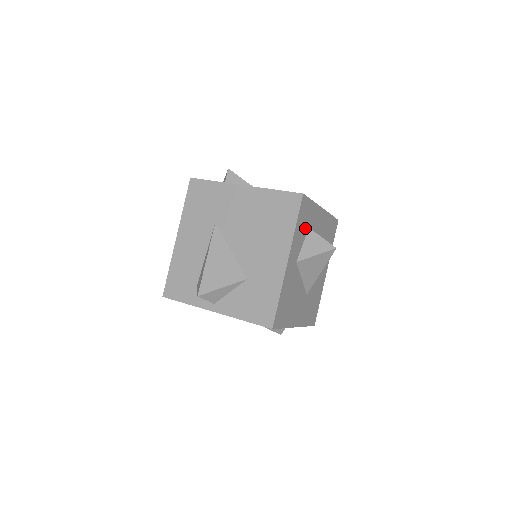
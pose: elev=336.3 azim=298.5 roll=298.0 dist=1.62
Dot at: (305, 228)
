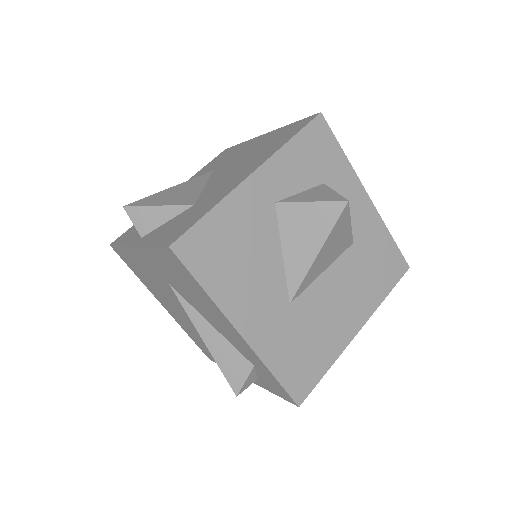
Dot at: (314, 173)
